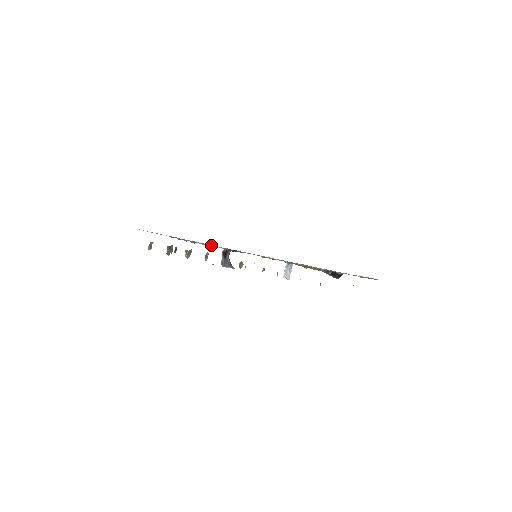
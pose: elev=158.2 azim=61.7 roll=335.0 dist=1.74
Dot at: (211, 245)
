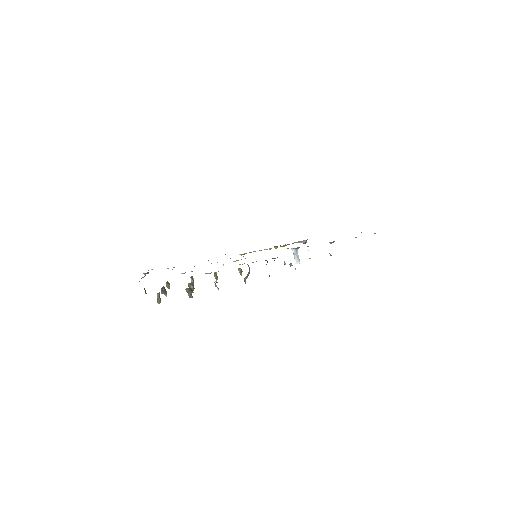
Dot at: occluded
